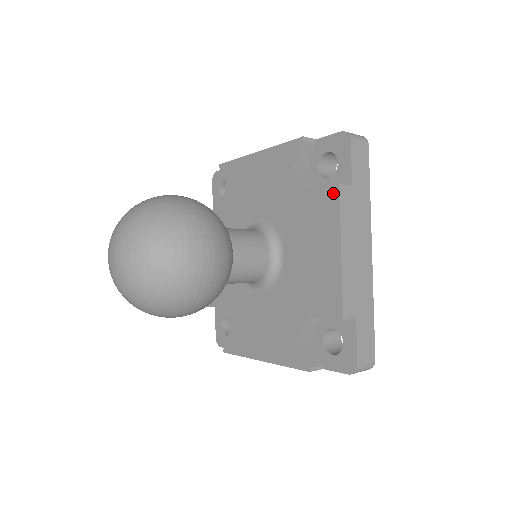
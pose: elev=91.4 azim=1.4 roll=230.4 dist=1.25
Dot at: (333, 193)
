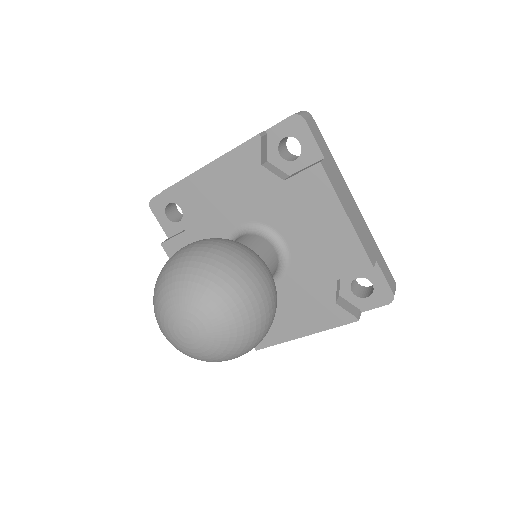
Dot at: (317, 172)
